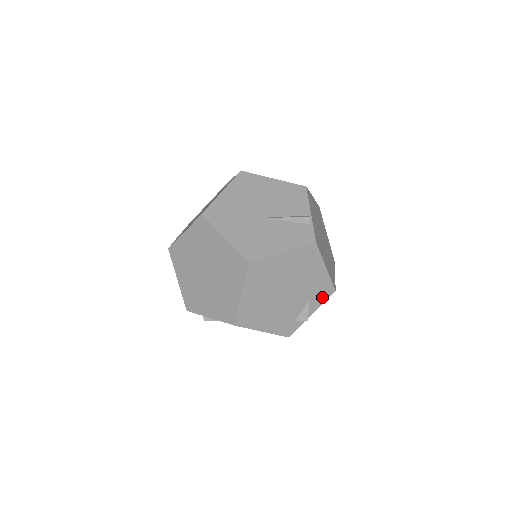
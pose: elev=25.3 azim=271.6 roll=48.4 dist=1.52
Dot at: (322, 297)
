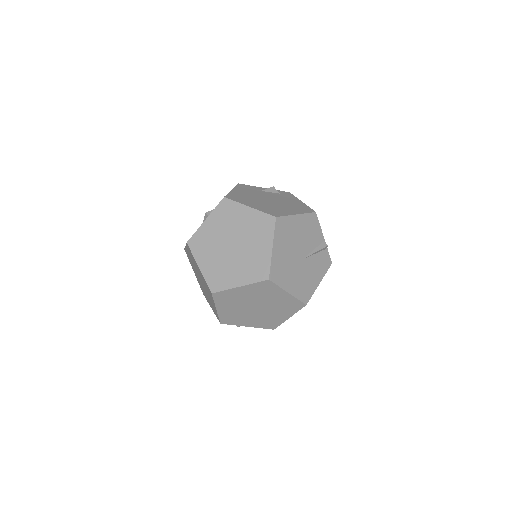
Dot at: occluded
